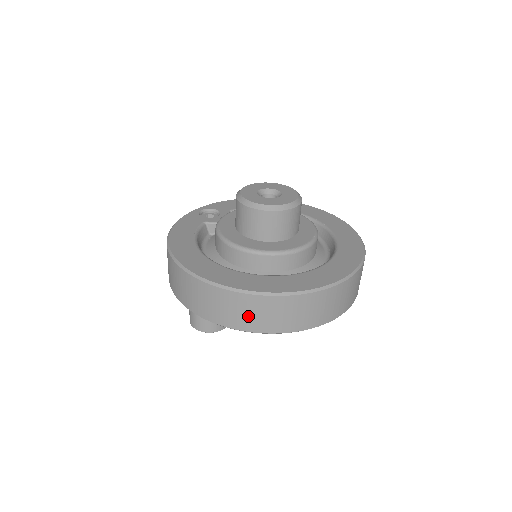
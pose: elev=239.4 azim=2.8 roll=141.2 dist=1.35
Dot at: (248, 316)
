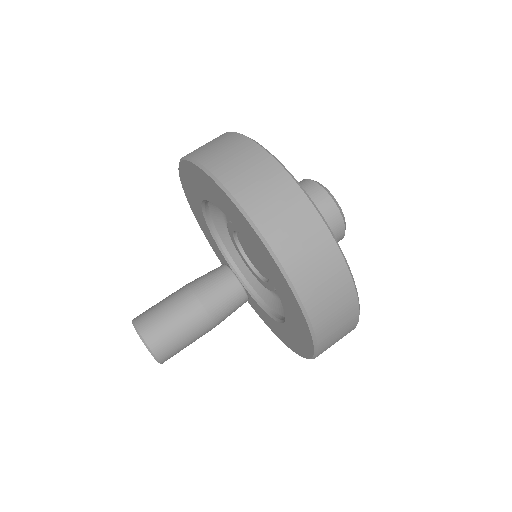
Dot at: (203, 146)
